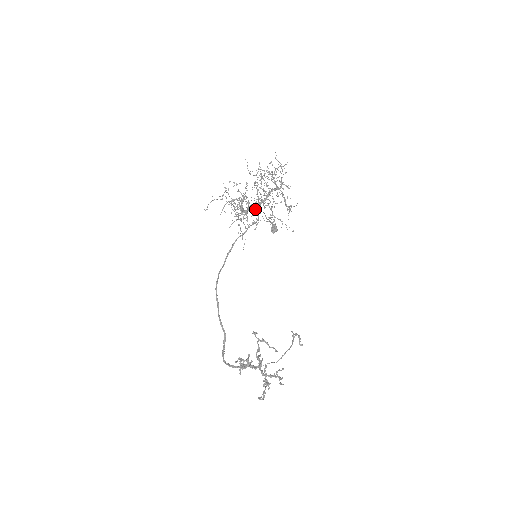
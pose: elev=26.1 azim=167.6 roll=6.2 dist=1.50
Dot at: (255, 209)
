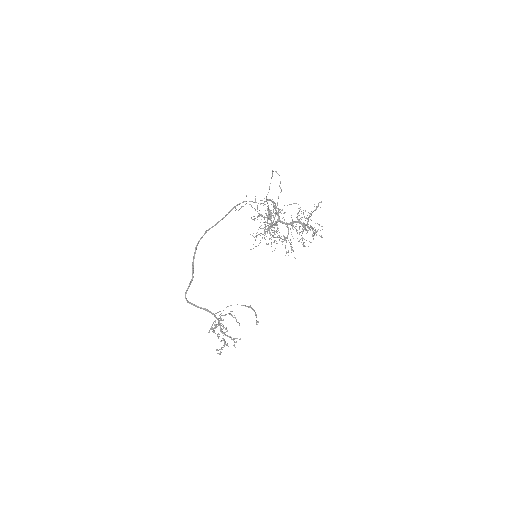
Dot at: occluded
